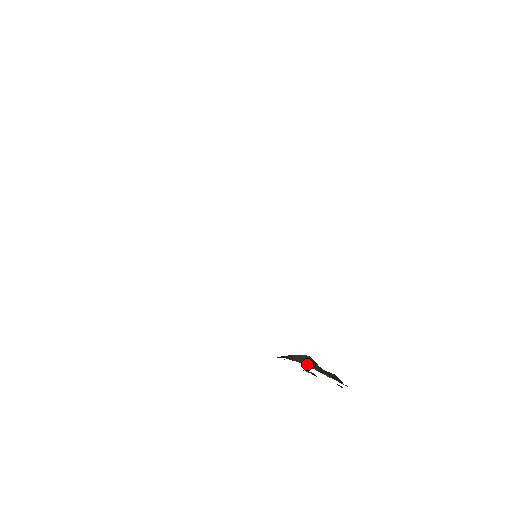
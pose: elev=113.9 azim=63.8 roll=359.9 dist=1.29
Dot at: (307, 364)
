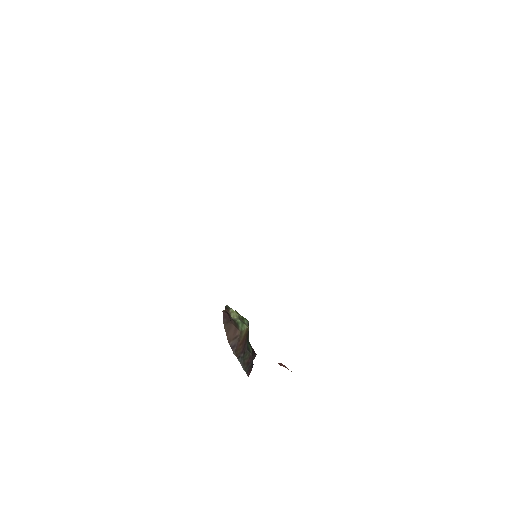
Dot at: (233, 345)
